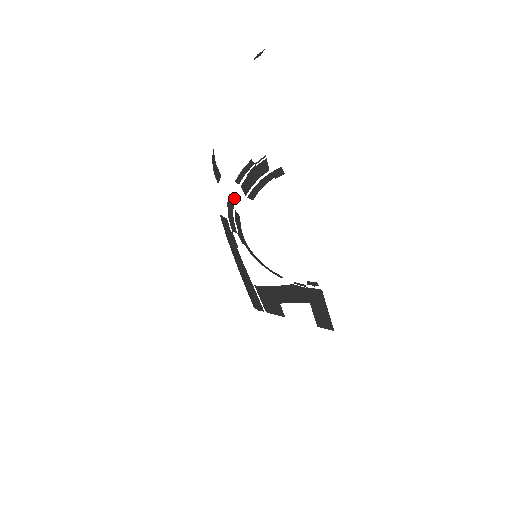
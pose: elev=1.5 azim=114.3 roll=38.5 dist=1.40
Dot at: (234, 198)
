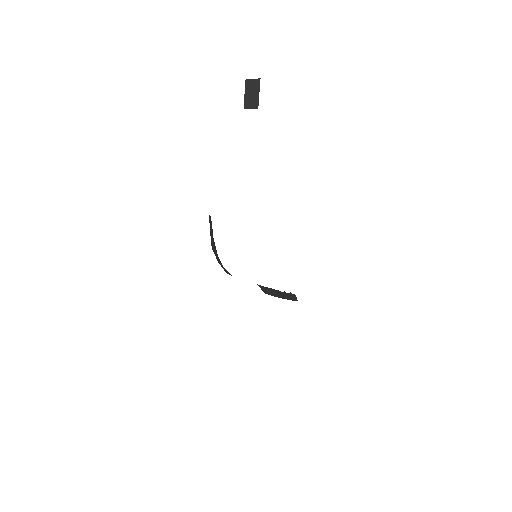
Dot at: occluded
